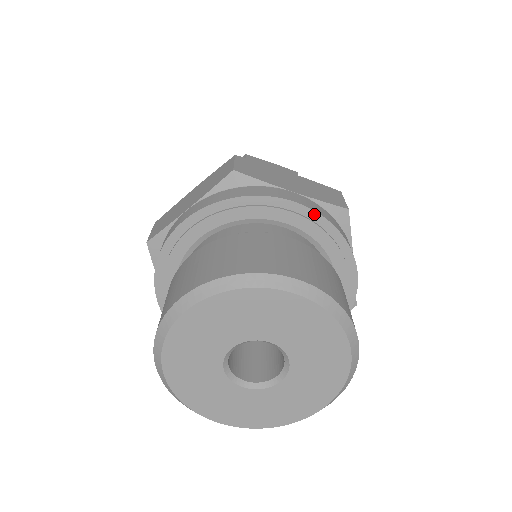
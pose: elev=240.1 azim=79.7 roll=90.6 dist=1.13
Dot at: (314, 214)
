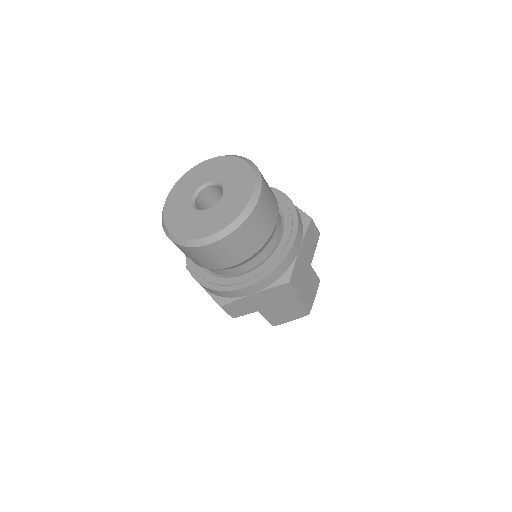
Dot at: occluded
